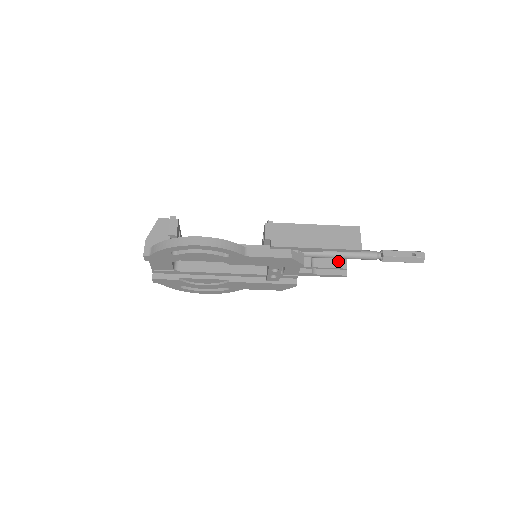
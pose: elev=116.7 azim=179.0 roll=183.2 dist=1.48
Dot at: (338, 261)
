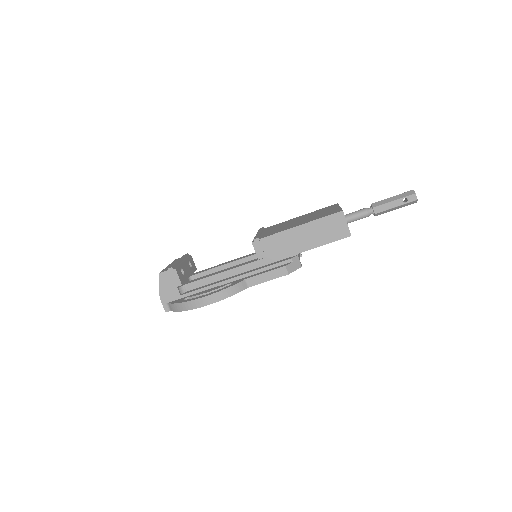
Dot at: occluded
